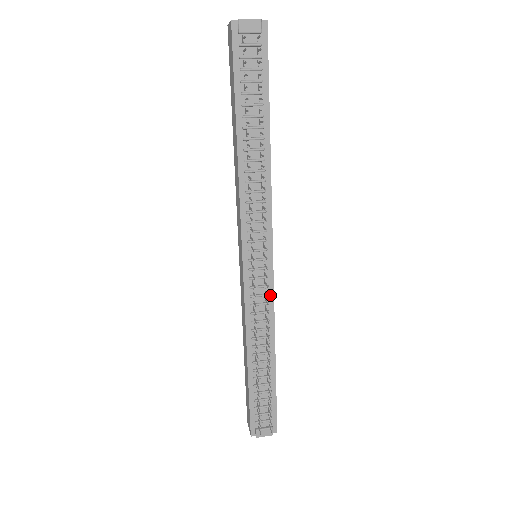
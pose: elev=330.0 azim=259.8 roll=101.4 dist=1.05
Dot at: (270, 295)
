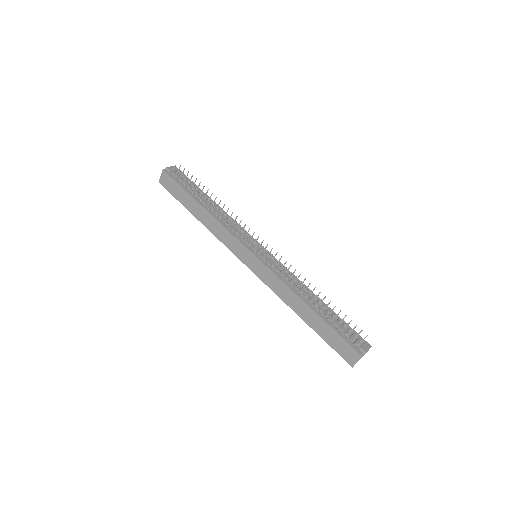
Dot at: (282, 266)
